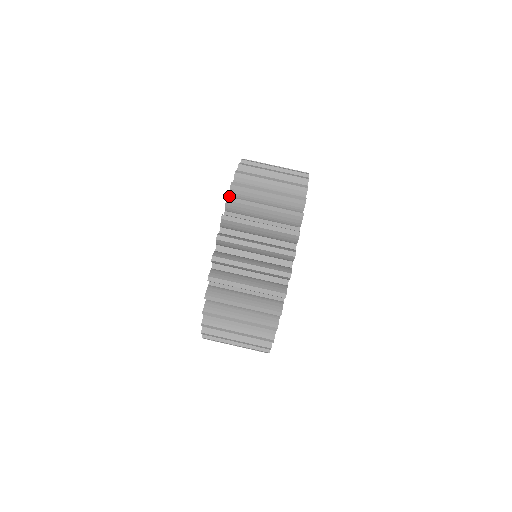
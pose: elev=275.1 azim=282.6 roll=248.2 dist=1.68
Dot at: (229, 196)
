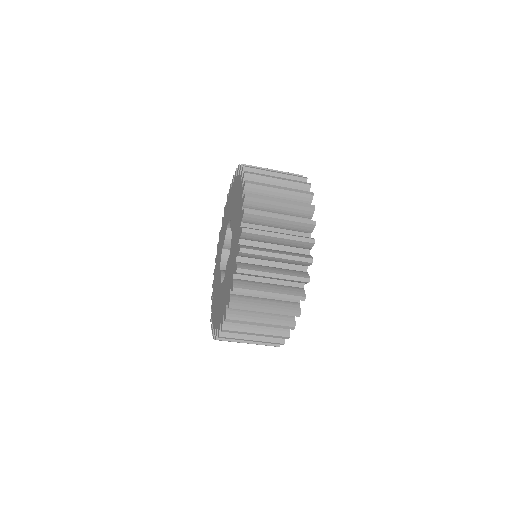
Dot at: (218, 327)
